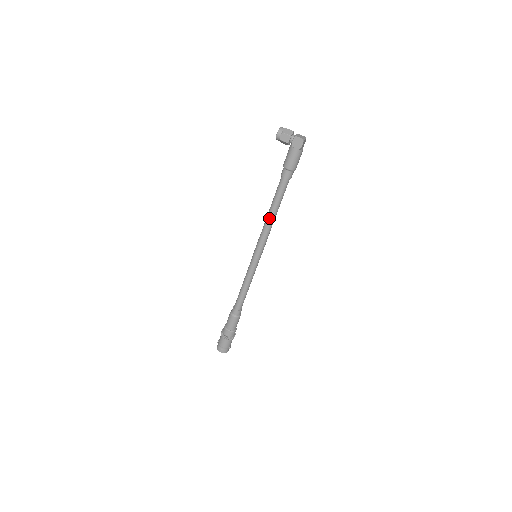
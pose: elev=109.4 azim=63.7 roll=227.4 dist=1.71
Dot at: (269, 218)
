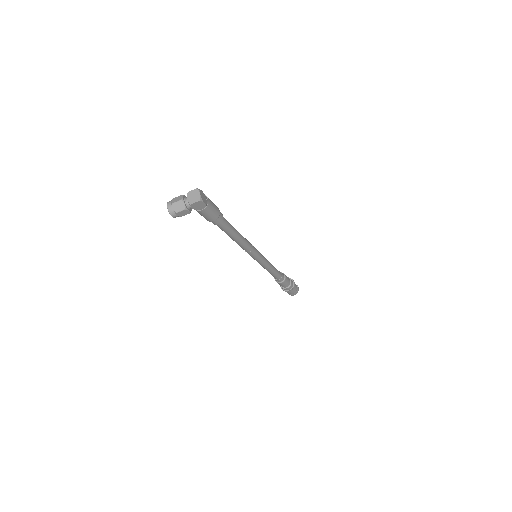
Dot at: (239, 243)
